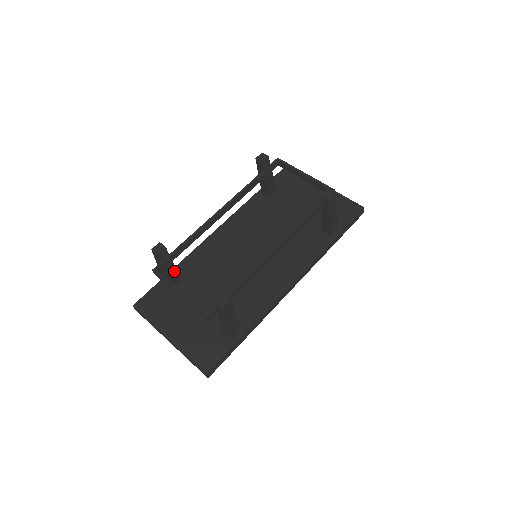
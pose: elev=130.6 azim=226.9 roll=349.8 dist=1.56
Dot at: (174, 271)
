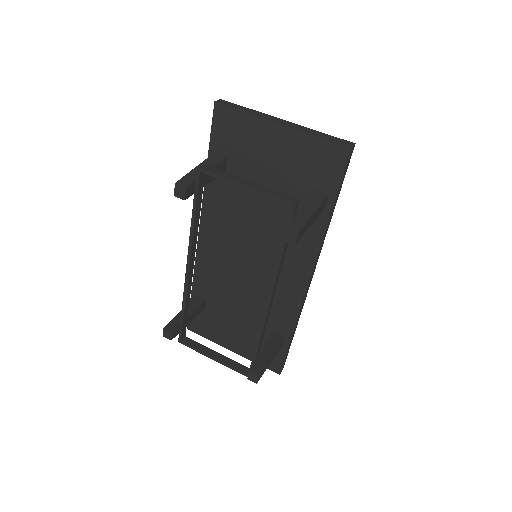
Dot at: (195, 311)
